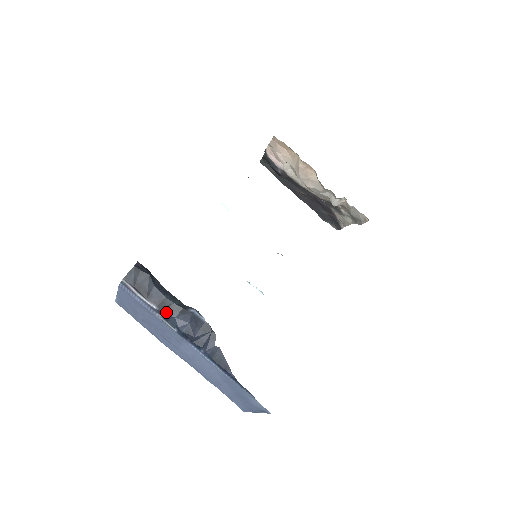
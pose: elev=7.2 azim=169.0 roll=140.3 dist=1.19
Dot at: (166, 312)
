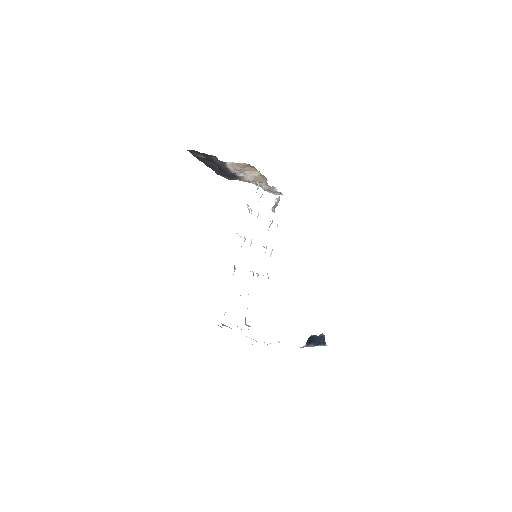
Dot at: occluded
